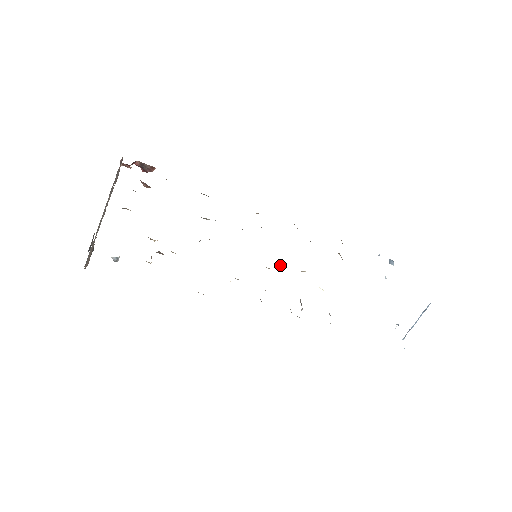
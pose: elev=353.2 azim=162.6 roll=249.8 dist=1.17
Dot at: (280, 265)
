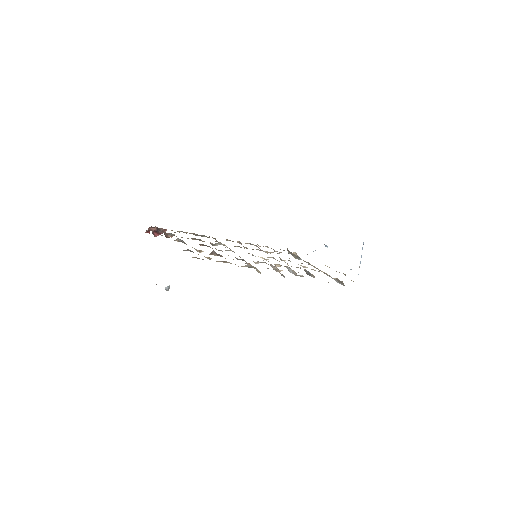
Dot at: occluded
